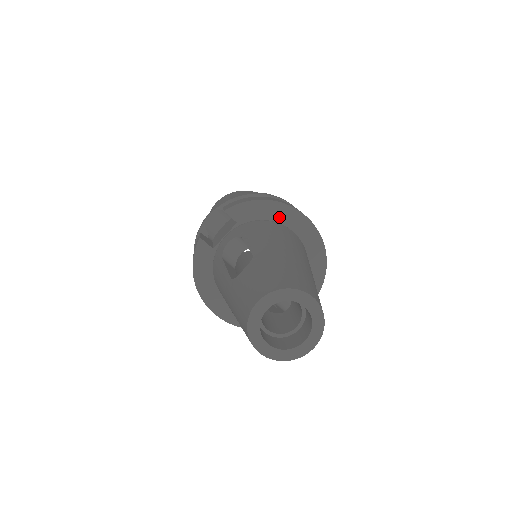
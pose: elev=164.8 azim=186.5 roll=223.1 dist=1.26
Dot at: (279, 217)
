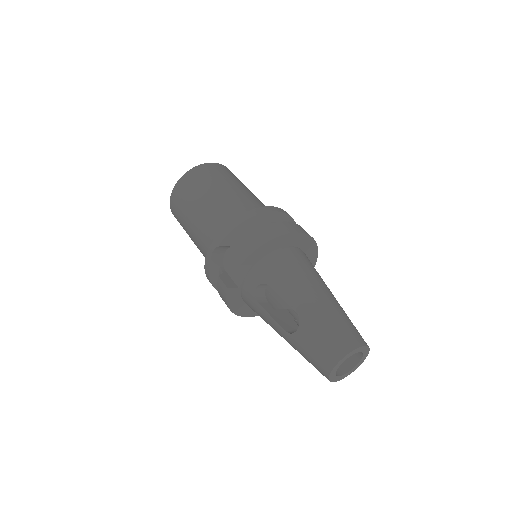
Dot at: (281, 244)
